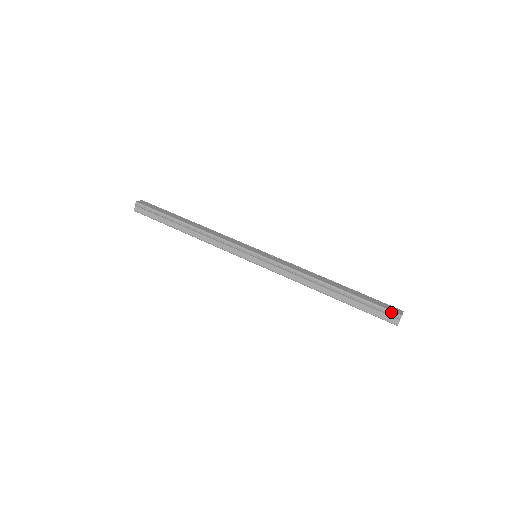
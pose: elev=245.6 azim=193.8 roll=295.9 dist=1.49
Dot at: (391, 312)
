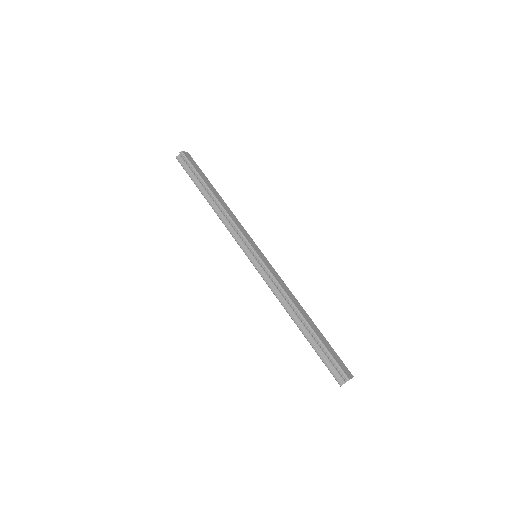
Dot at: (342, 371)
